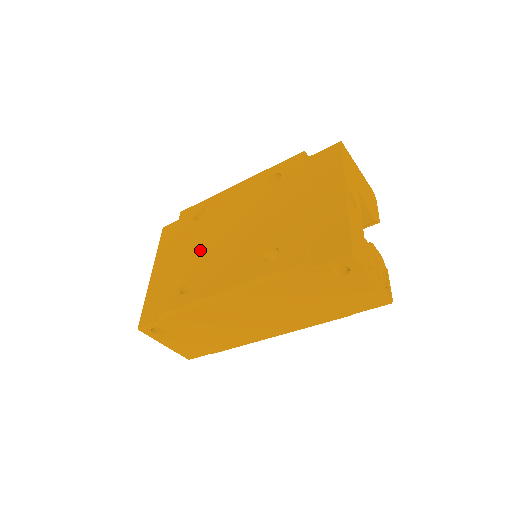
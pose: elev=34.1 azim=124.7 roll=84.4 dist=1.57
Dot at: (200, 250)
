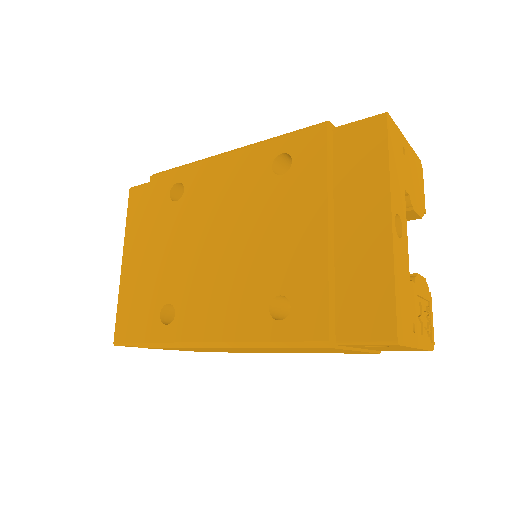
Dot at: (181, 258)
